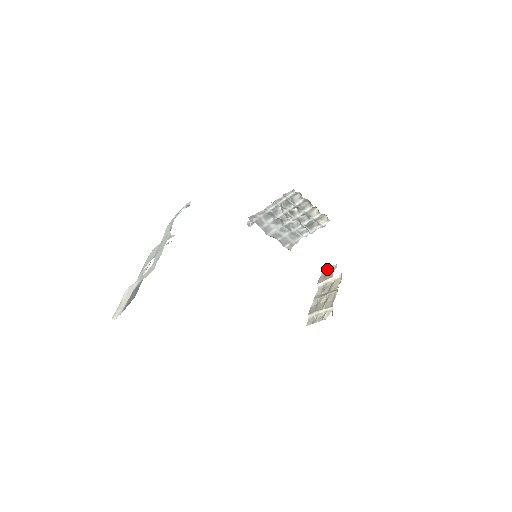
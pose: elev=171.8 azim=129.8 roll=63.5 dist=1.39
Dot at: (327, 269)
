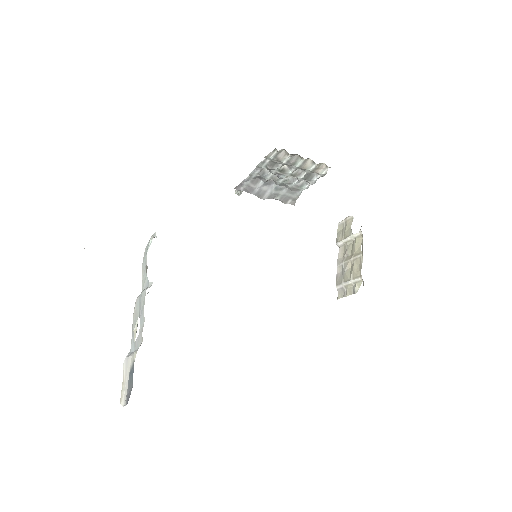
Dot at: (343, 222)
